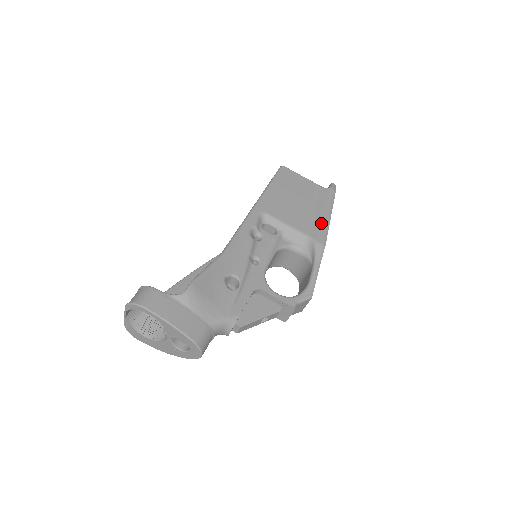
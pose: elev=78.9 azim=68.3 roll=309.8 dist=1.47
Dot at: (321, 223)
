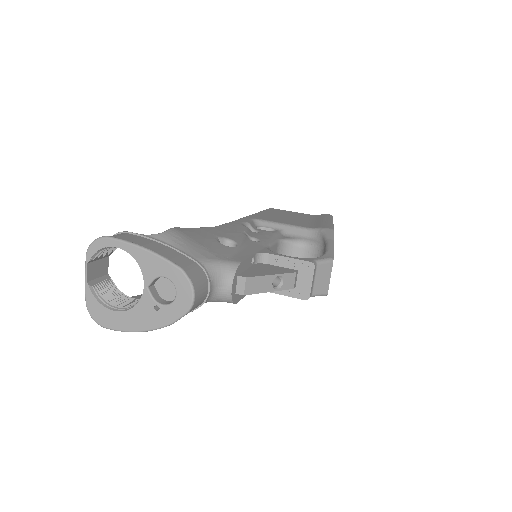
Dot at: (323, 223)
